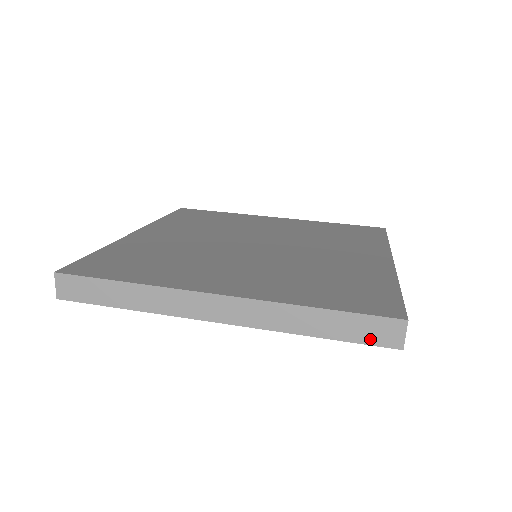
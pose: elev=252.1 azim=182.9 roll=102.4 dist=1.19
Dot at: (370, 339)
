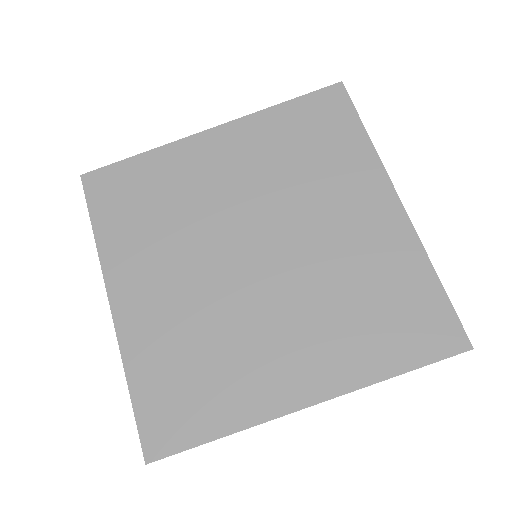
Dot at: occluded
